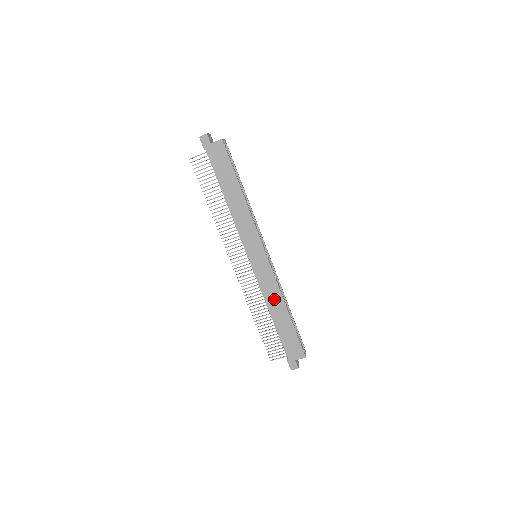
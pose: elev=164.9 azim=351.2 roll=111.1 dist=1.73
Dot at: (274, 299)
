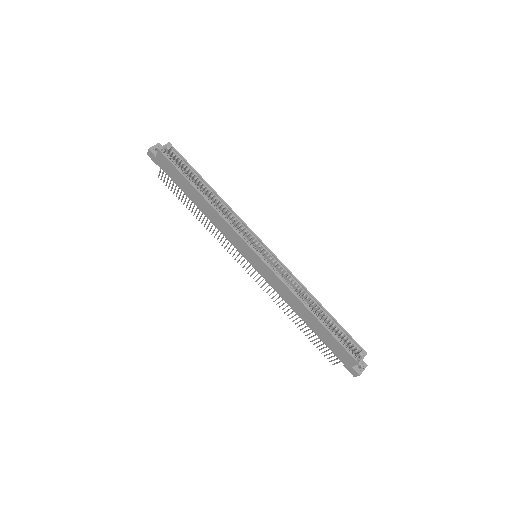
Dot at: (292, 301)
